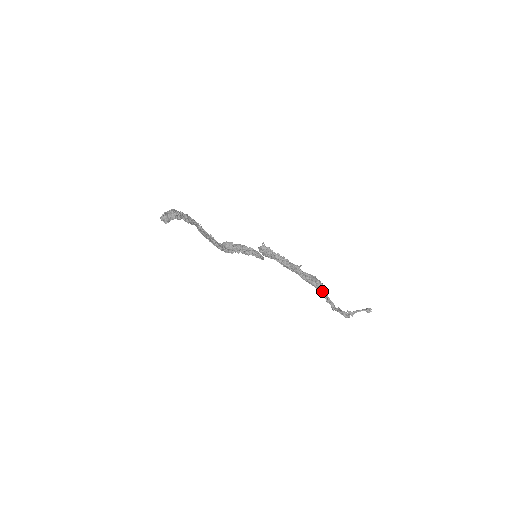
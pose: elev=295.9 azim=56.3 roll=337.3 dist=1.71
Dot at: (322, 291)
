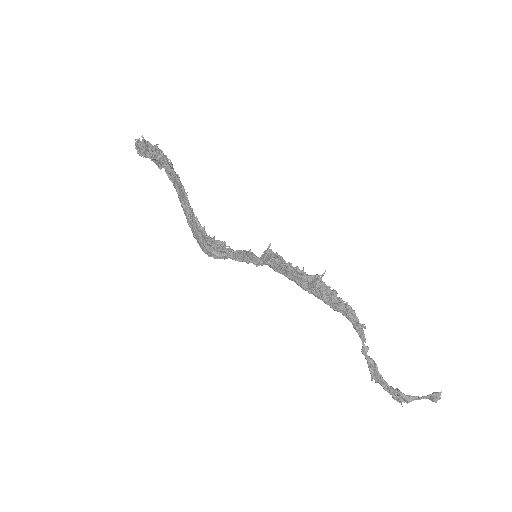
Dot at: (356, 324)
